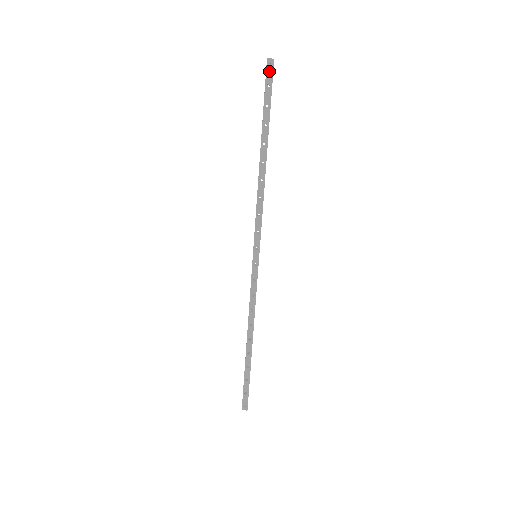
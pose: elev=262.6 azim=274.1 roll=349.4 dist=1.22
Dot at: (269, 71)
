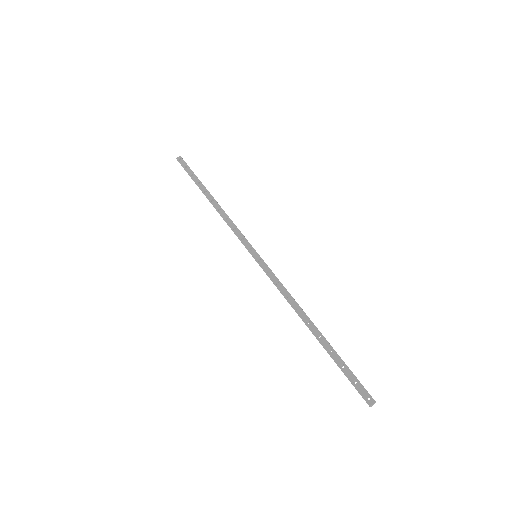
Dot at: (181, 162)
